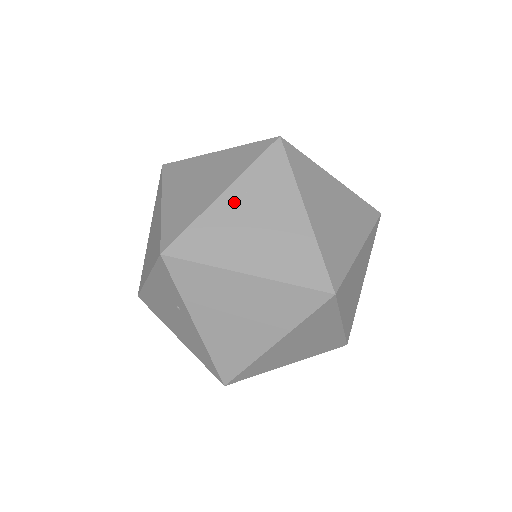
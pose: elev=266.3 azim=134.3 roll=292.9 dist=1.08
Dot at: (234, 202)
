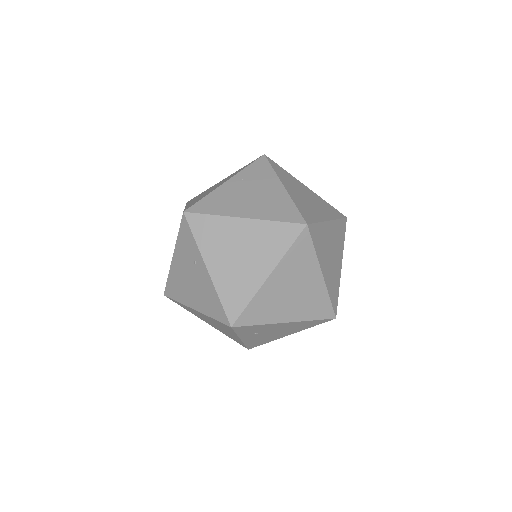
Dot at: (234, 185)
